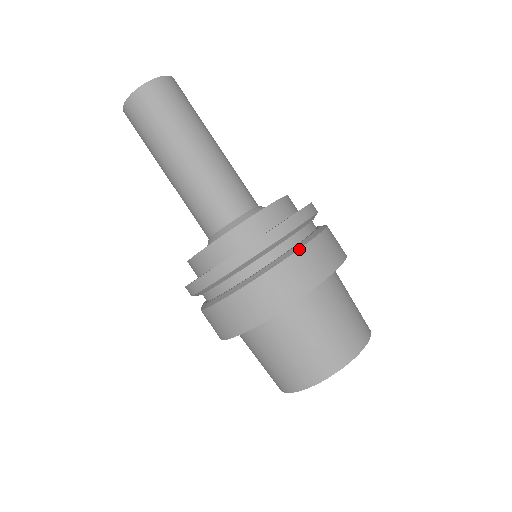
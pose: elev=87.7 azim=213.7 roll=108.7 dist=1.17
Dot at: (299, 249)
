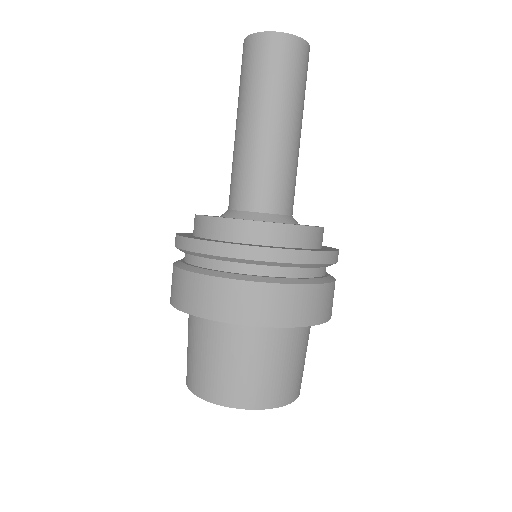
Dot at: (276, 283)
